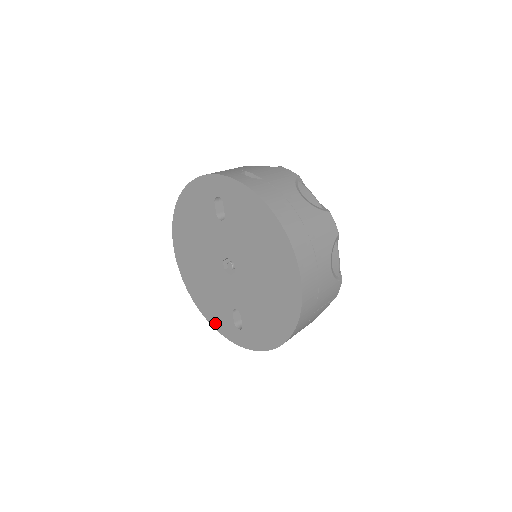
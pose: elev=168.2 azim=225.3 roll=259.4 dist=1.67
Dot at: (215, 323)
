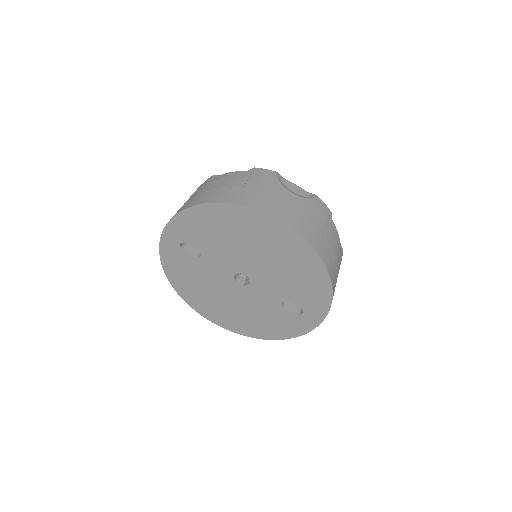
Dot at: (289, 333)
